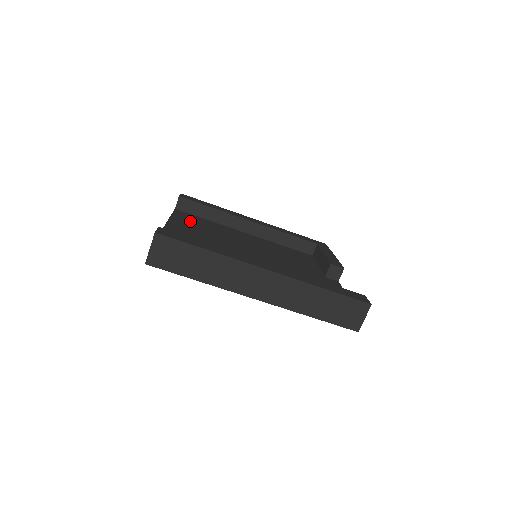
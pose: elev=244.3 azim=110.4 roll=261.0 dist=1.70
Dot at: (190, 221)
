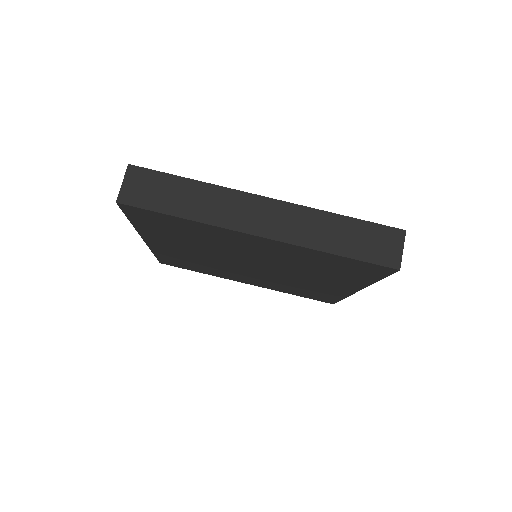
Dot at: occluded
